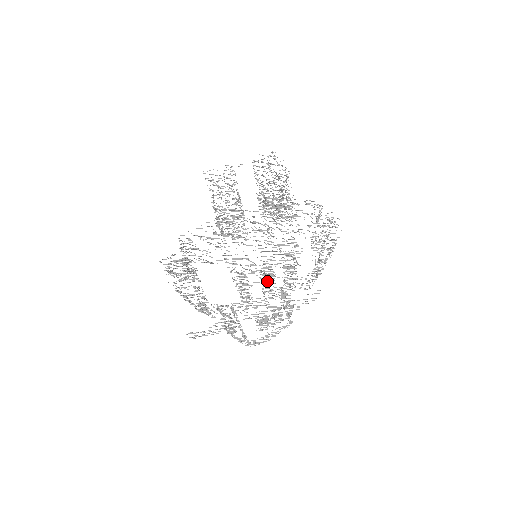
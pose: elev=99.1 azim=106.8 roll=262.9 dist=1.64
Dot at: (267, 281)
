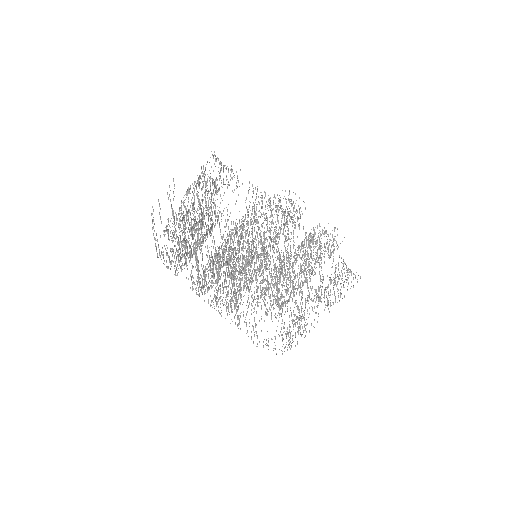
Dot at: occluded
